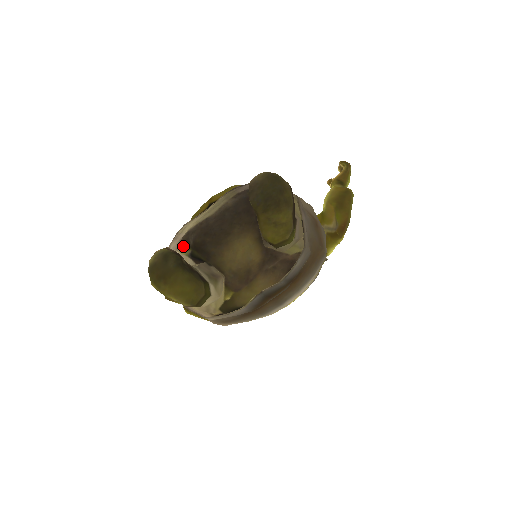
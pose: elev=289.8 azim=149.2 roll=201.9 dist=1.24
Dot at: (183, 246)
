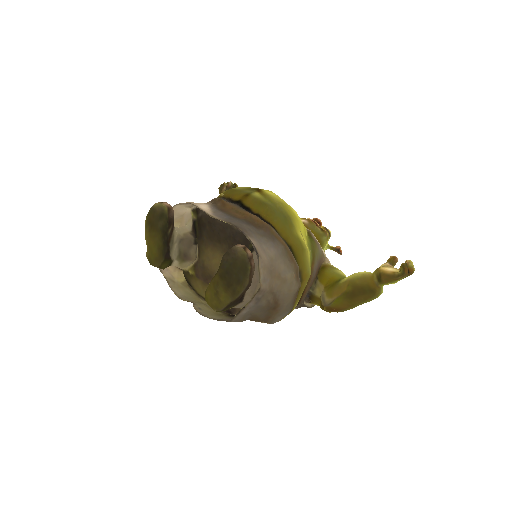
Dot at: (195, 210)
